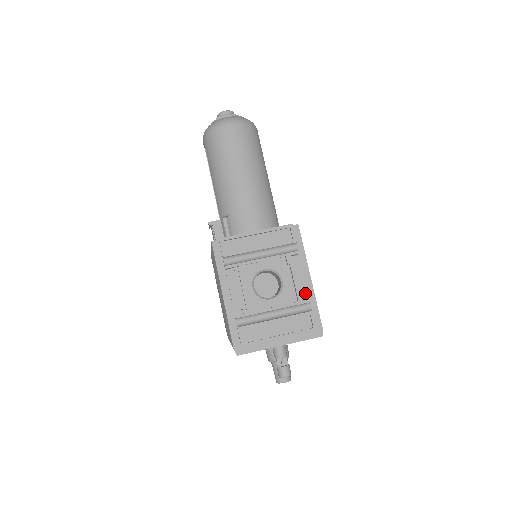
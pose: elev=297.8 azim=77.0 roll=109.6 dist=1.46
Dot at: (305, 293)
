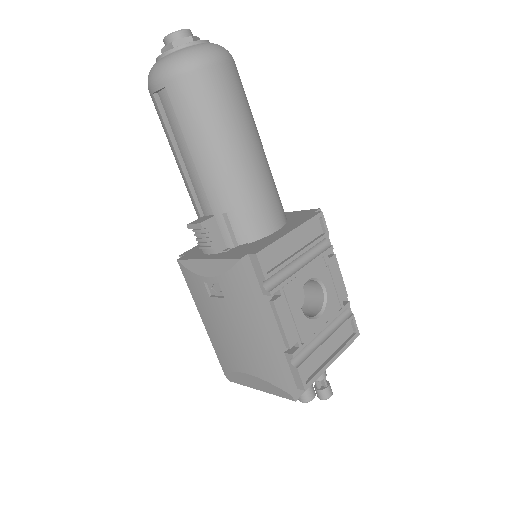
Dot at: (345, 296)
